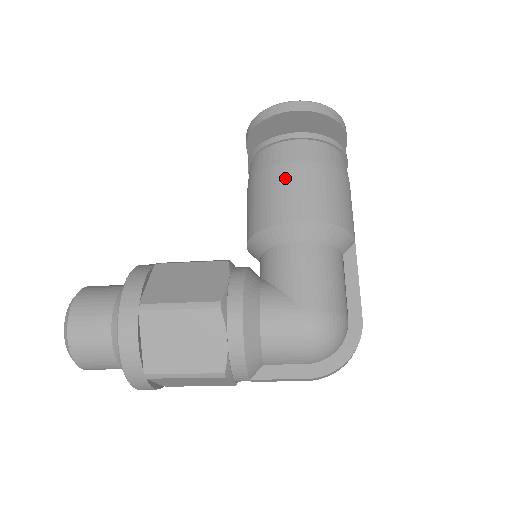
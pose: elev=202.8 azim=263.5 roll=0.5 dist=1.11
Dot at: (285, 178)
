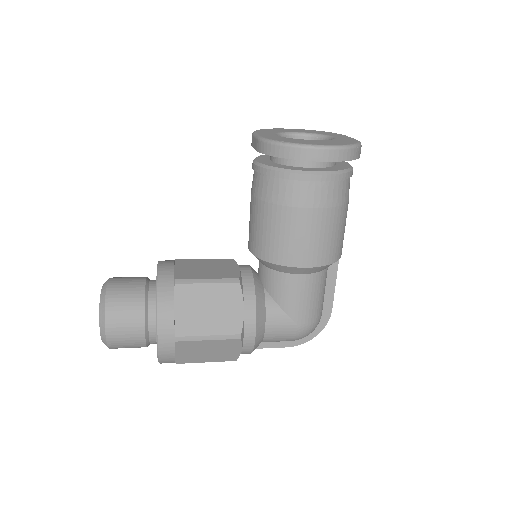
Dot at: (300, 225)
